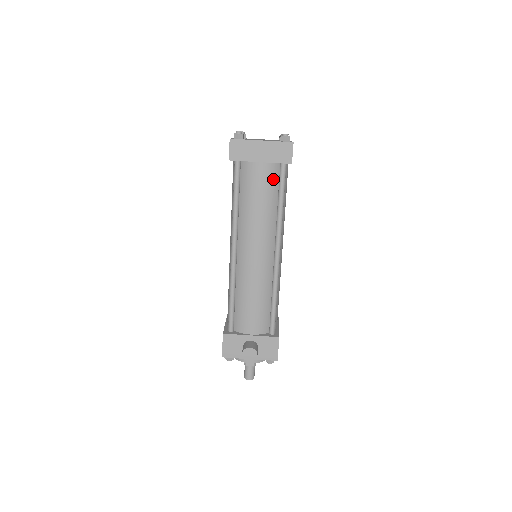
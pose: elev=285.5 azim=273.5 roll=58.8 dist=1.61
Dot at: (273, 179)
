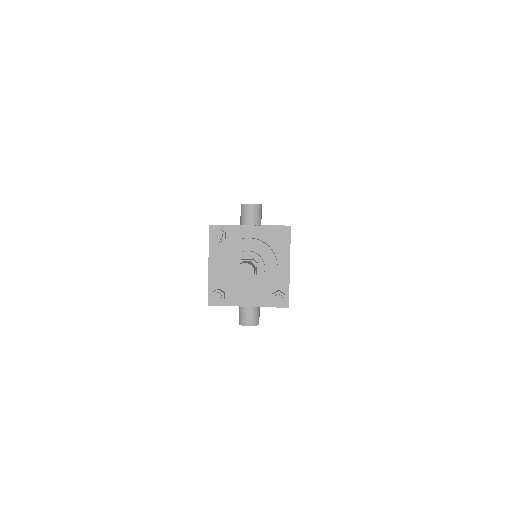
Dot at: occluded
